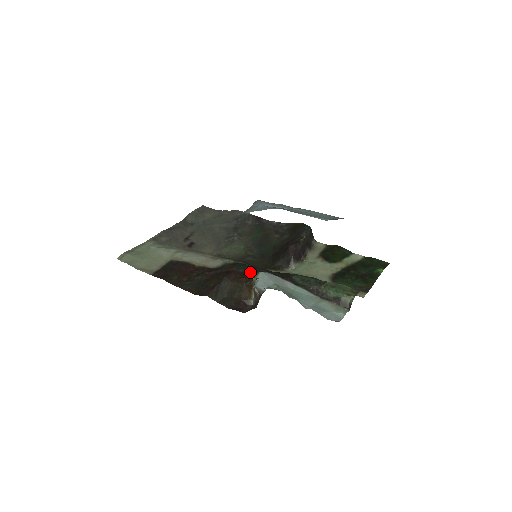
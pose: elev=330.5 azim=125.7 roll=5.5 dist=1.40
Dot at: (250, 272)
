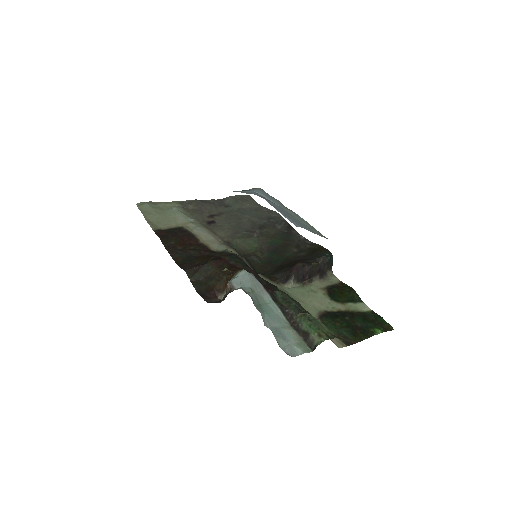
Dot at: (239, 267)
